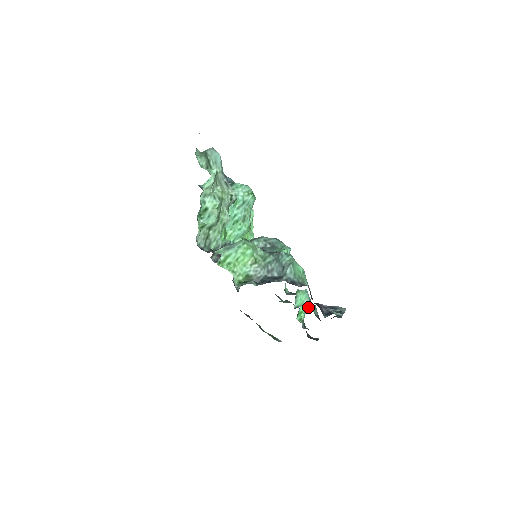
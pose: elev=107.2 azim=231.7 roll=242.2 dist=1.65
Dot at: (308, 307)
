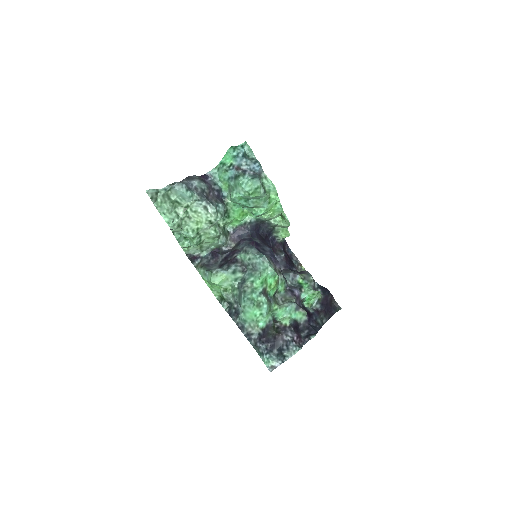
Dot at: (317, 296)
